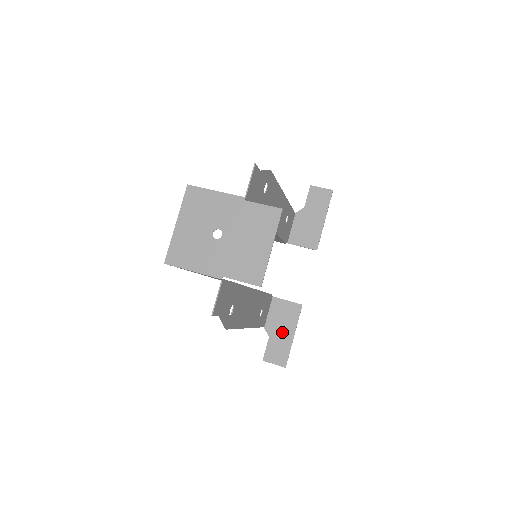
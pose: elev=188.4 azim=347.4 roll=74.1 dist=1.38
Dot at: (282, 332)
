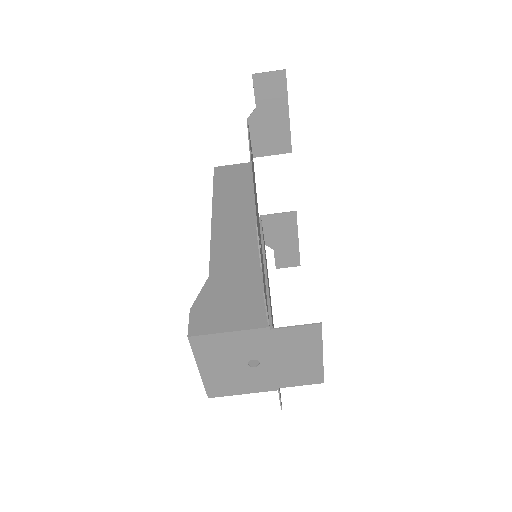
Dot at: (285, 241)
